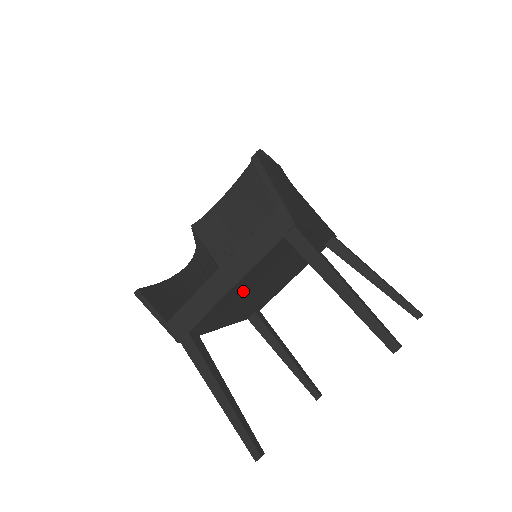
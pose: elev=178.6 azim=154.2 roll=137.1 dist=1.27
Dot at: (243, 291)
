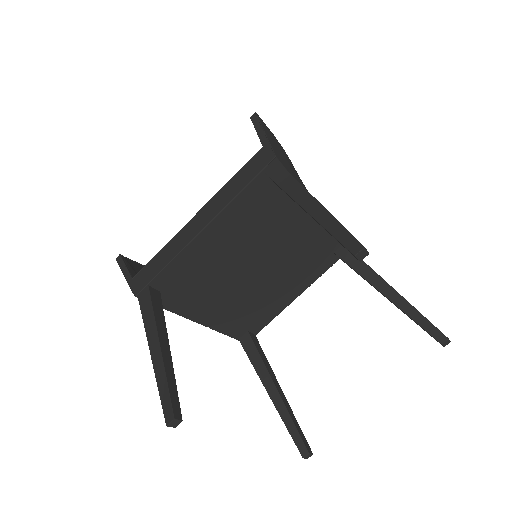
Dot at: (221, 255)
